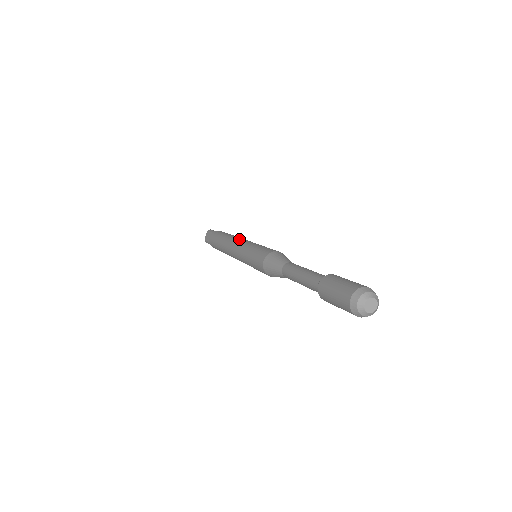
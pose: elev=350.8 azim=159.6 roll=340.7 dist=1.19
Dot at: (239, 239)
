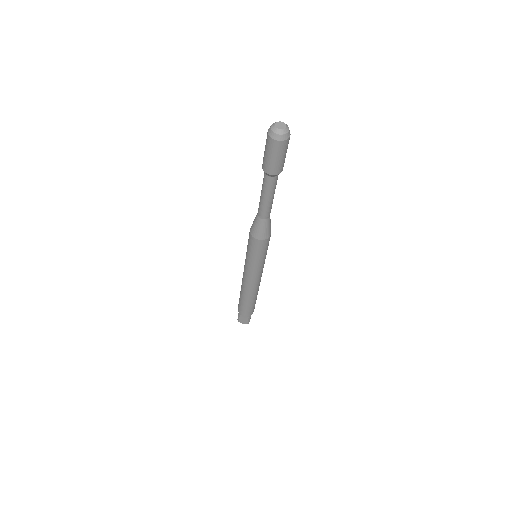
Dot at: occluded
